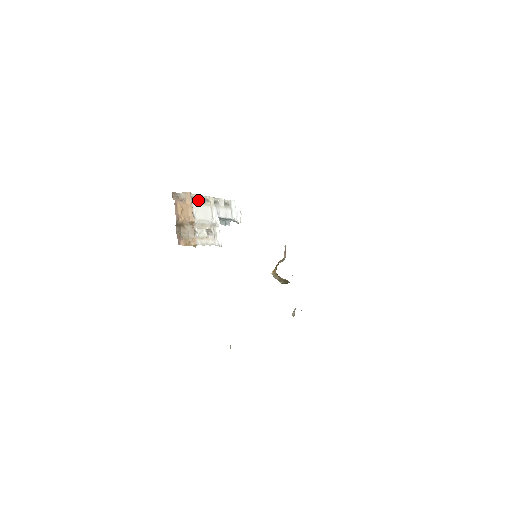
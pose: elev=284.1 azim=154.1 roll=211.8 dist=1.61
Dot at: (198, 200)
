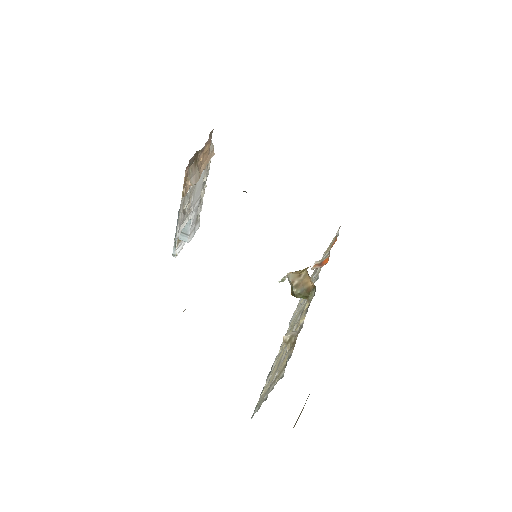
Dot at: (206, 172)
